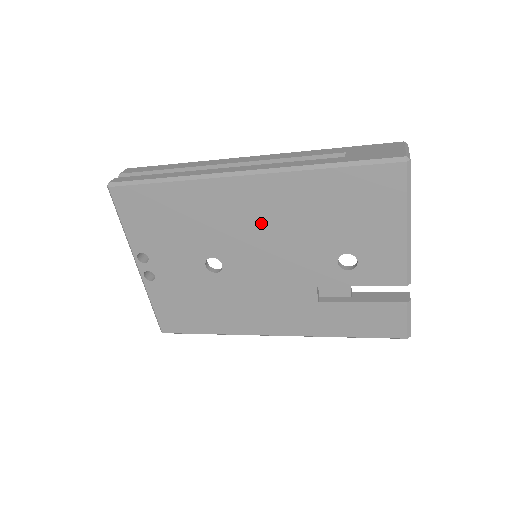
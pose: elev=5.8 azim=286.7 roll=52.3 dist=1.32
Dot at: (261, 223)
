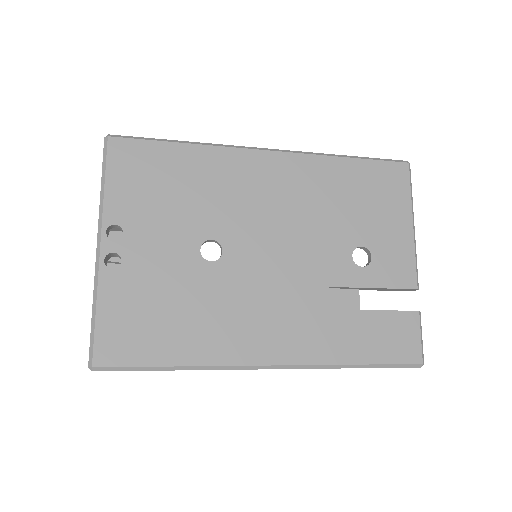
Dot at: (279, 202)
